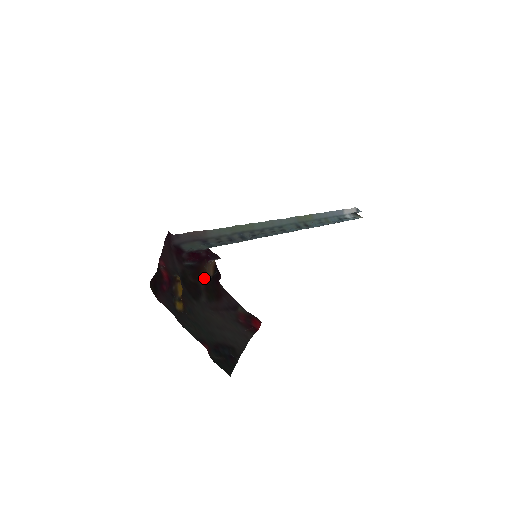
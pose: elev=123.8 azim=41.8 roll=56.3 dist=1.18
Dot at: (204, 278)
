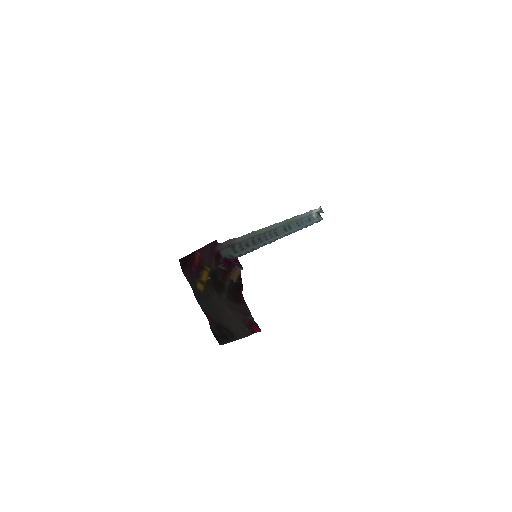
Dot at: (230, 282)
